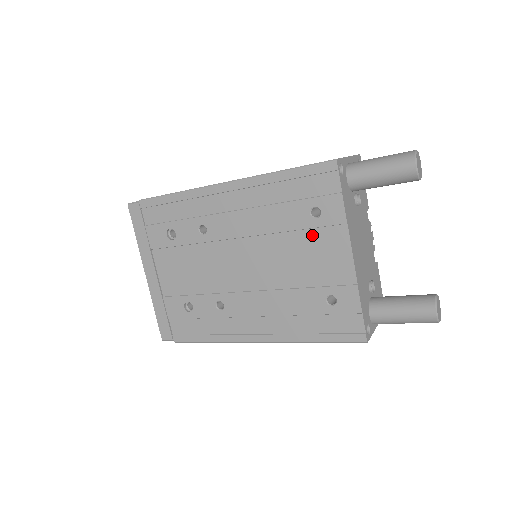
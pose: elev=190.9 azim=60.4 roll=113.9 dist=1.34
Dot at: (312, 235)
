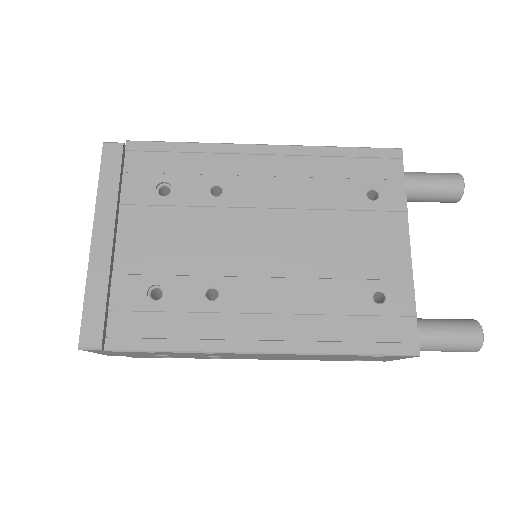
Dot at: (365, 218)
